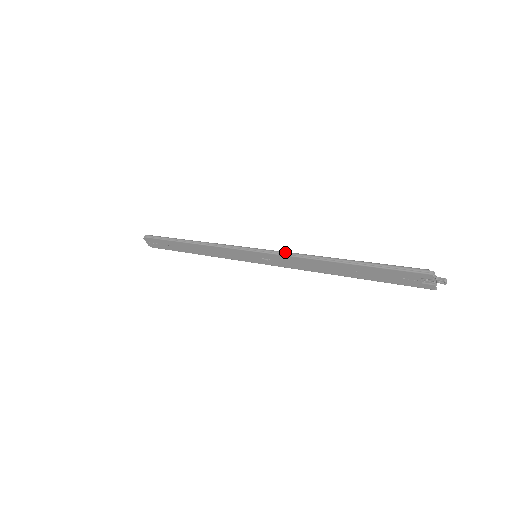
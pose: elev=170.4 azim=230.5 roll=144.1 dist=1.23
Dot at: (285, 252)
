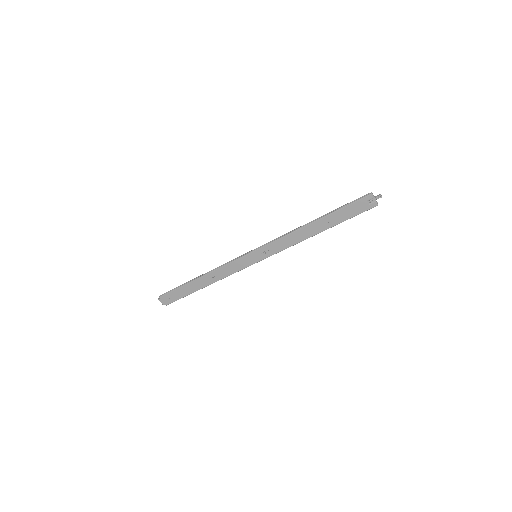
Dot at: (276, 238)
